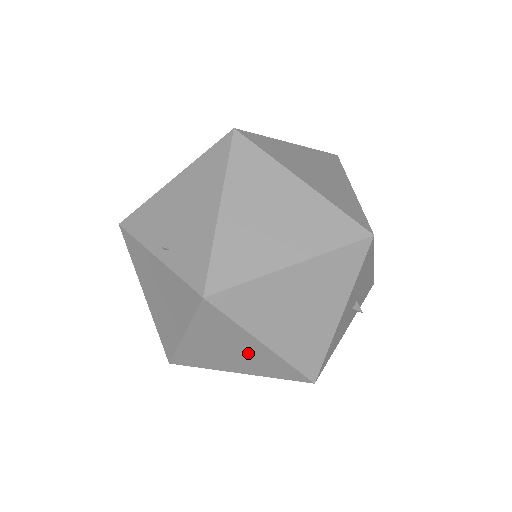
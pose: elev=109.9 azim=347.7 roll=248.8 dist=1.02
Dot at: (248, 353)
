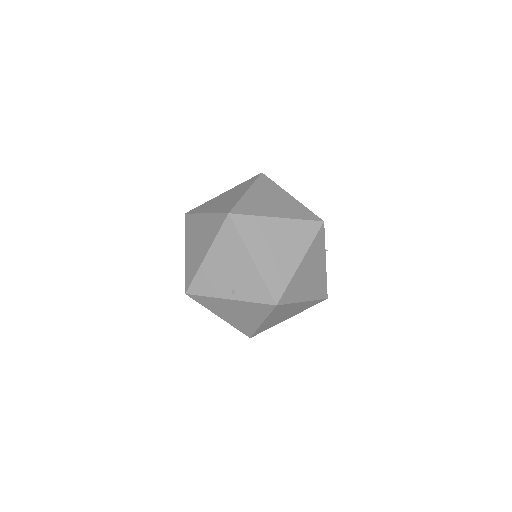
Dot at: (295, 309)
